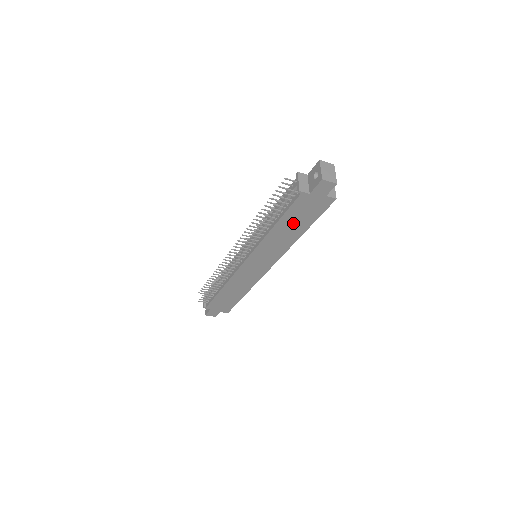
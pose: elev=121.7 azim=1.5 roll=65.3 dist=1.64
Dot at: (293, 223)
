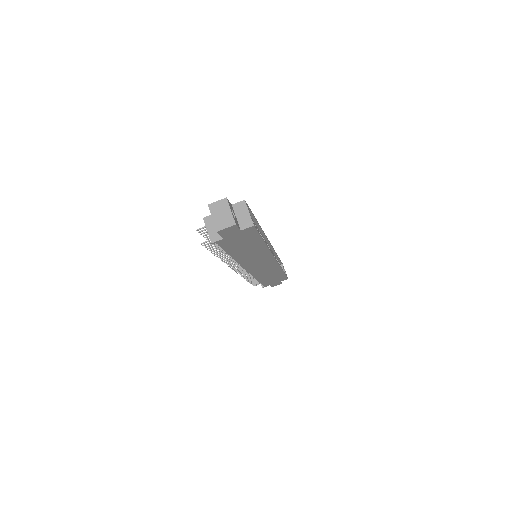
Dot at: (244, 247)
